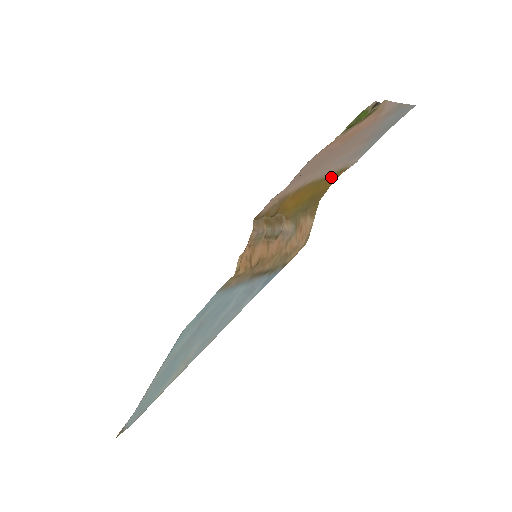
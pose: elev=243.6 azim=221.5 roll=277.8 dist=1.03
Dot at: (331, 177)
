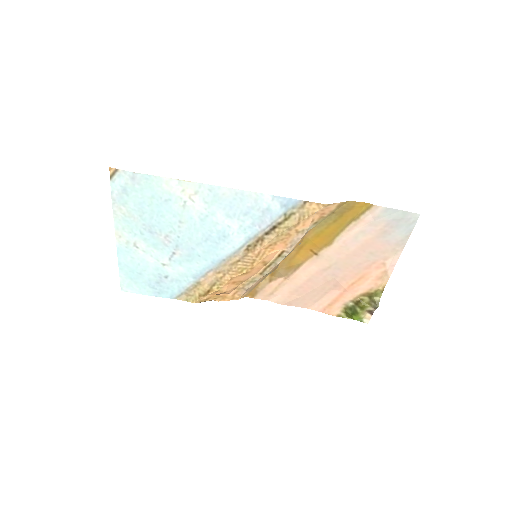
Dot at: (359, 211)
